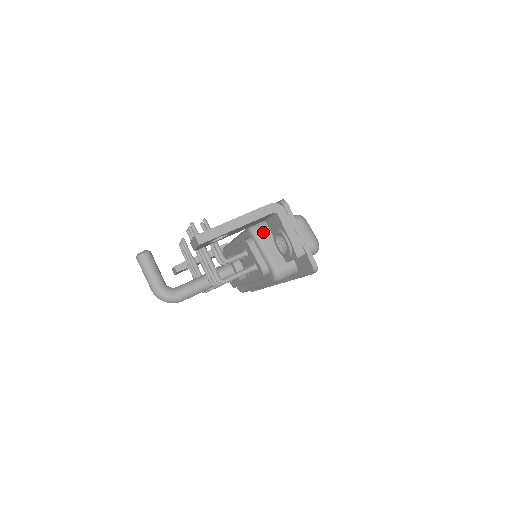
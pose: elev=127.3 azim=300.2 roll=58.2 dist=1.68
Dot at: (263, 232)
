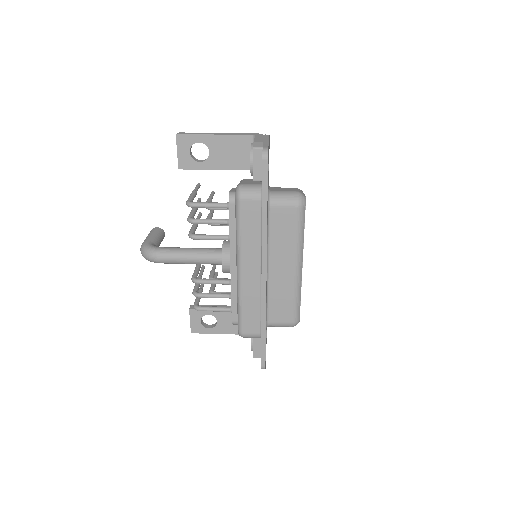
Dot at: (250, 179)
